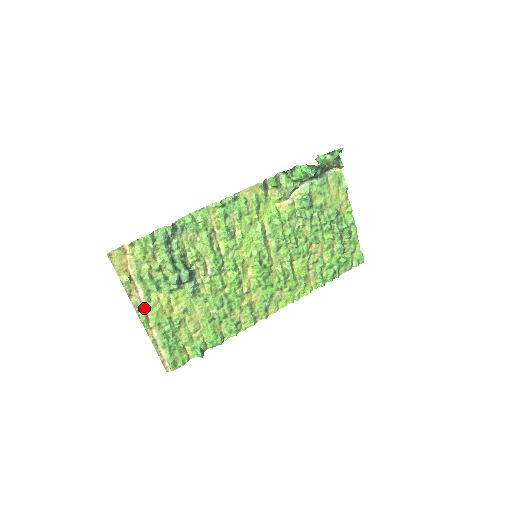
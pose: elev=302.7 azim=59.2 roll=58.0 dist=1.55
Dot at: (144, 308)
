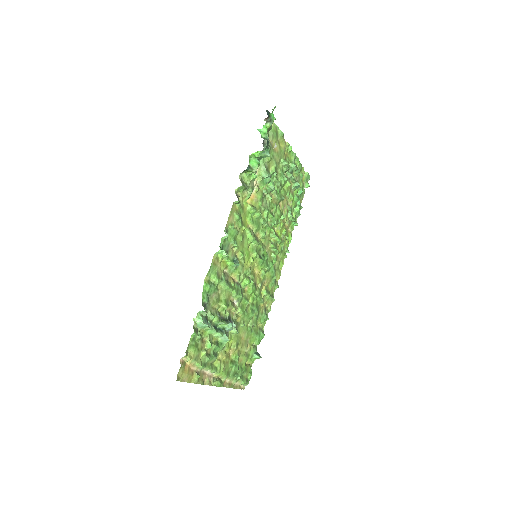
Dot at: (214, 377)
